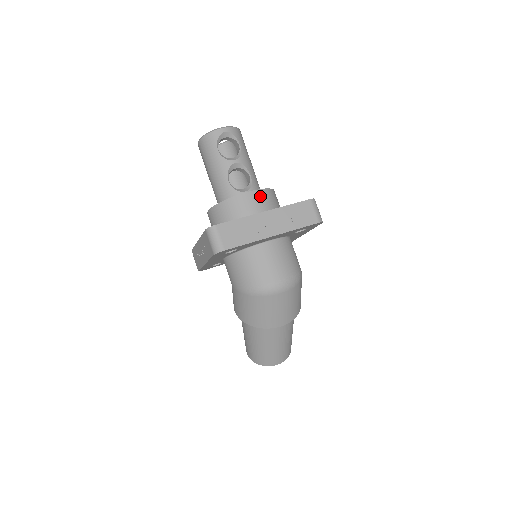
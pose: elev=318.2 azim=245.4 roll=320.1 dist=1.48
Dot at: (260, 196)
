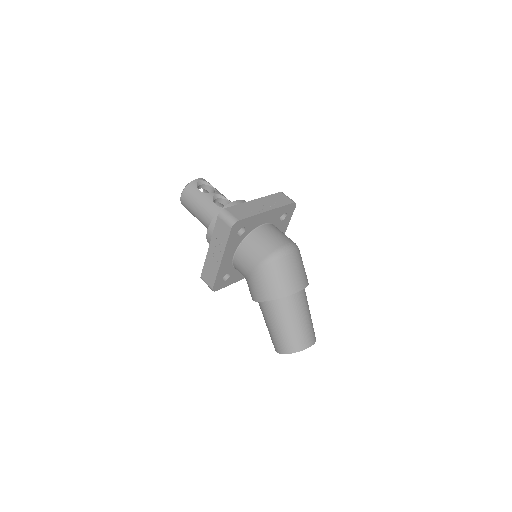
Dot at: occluded
